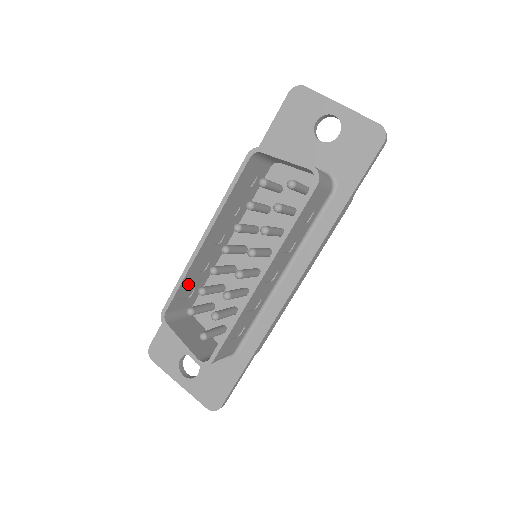
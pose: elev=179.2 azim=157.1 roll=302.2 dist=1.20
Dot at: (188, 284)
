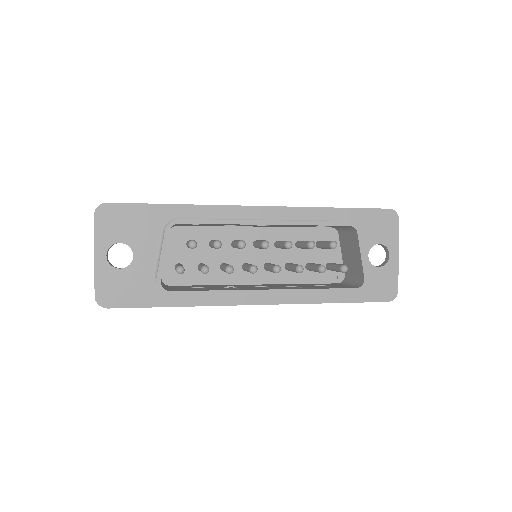
Dot at: (211, 224)
